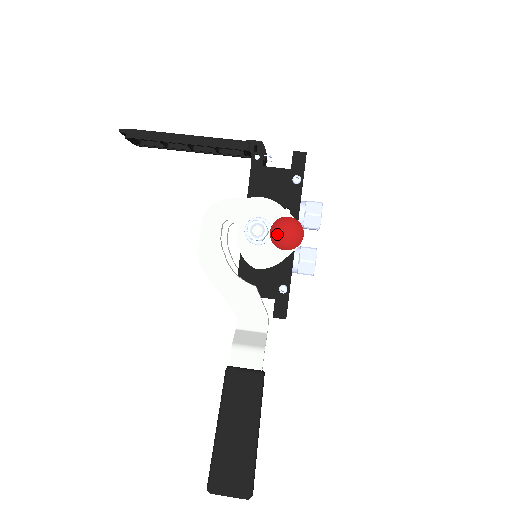
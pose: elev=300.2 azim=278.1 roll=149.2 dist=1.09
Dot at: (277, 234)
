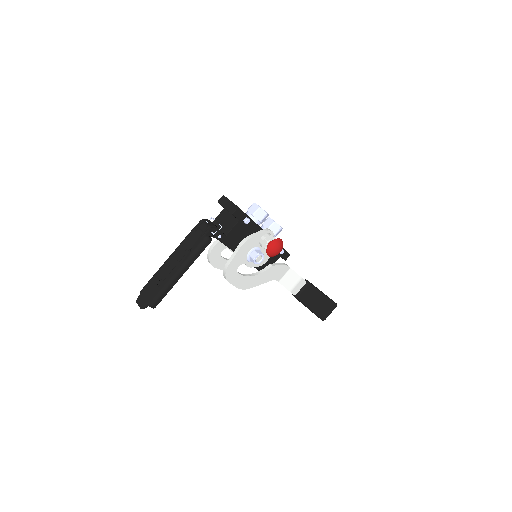
Dot at: (274, 255)
